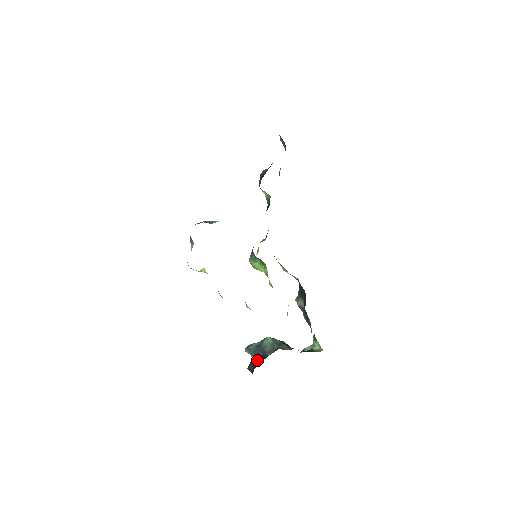
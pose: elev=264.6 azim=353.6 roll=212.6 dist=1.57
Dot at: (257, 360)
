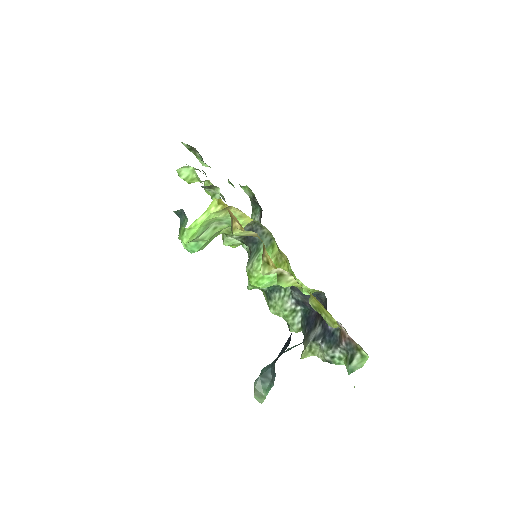
Dot at: occluded
